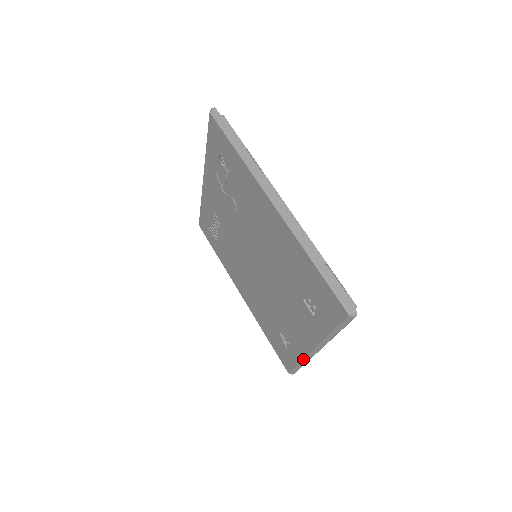
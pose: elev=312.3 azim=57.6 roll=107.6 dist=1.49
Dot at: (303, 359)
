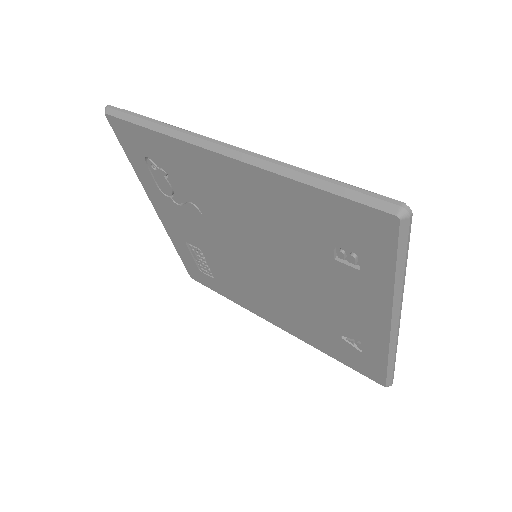
Dot at: (388, 350)
